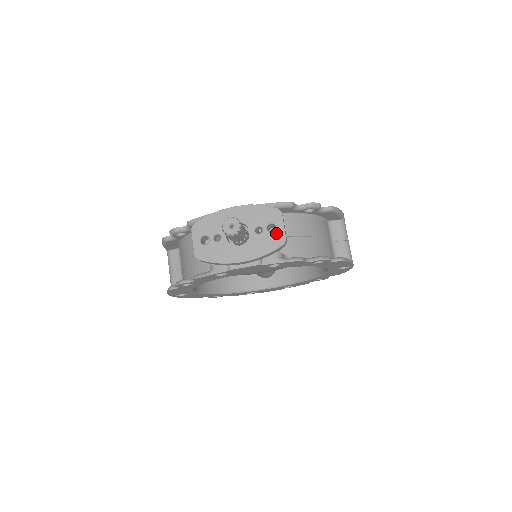
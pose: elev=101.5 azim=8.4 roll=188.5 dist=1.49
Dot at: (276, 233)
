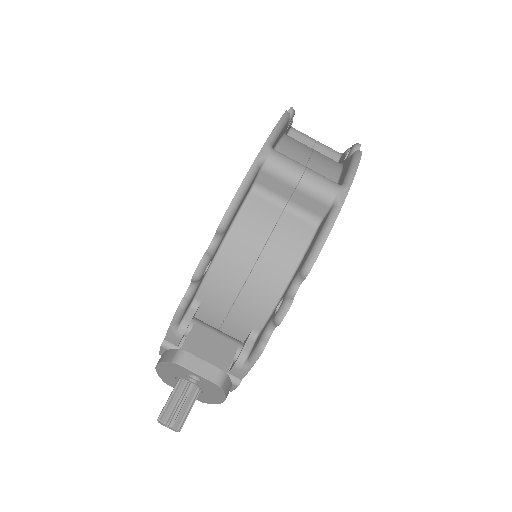
Dot at: (203, 381)
